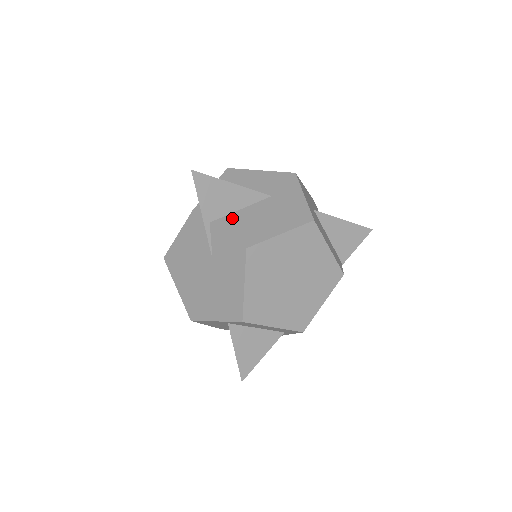
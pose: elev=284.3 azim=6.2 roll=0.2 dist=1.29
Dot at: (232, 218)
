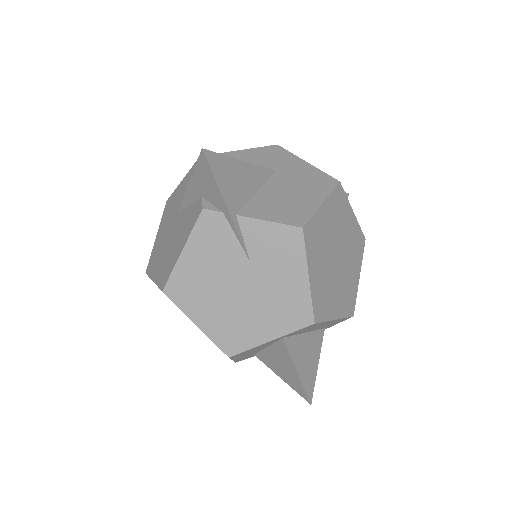
Dot at: (257, 203)
